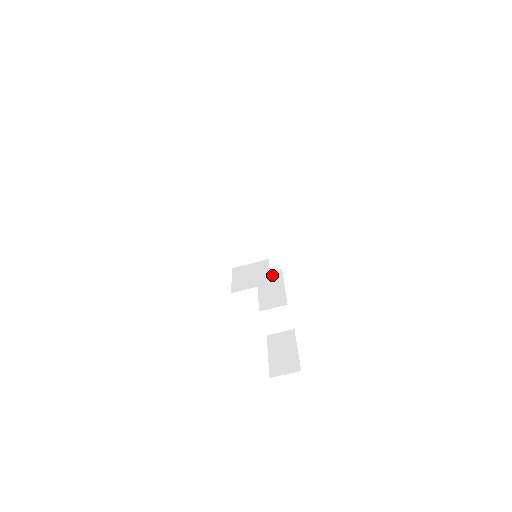
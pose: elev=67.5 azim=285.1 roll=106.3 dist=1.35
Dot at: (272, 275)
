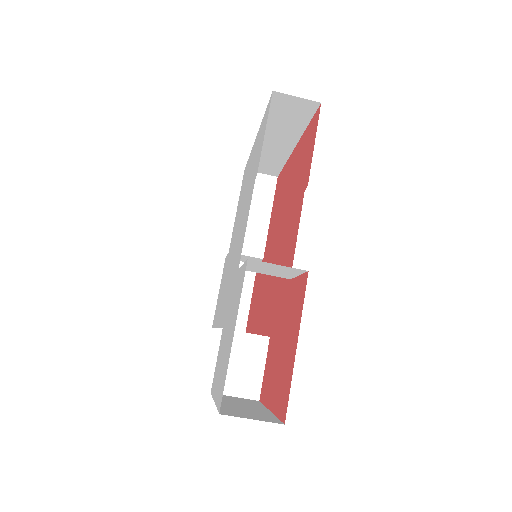
Dot at: (262, 183)
